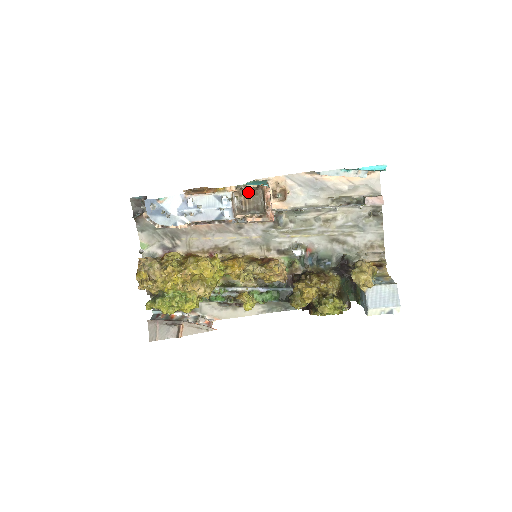
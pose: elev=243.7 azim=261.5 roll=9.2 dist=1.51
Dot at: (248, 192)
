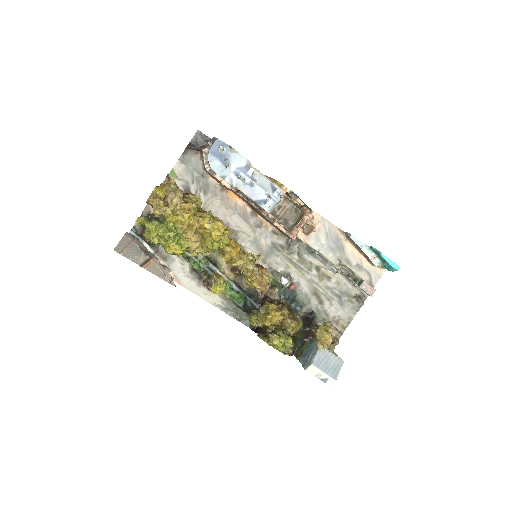
Dot at: (292, 204)
